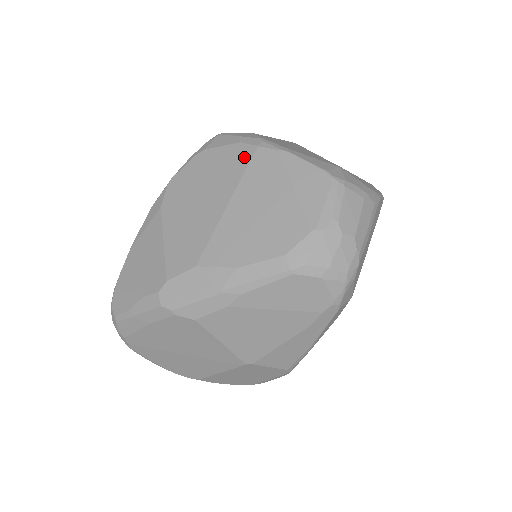
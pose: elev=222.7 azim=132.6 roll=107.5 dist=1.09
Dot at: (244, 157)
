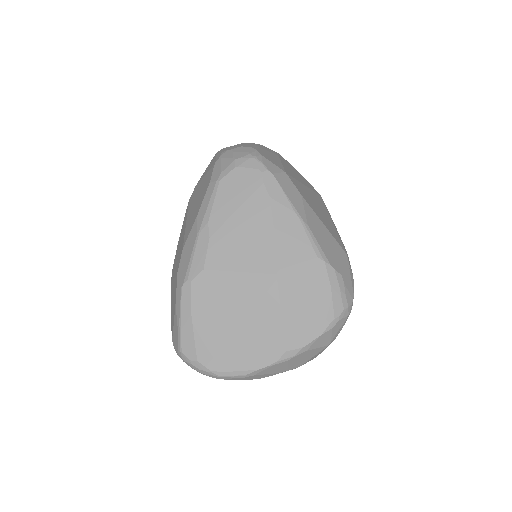
Dot at: occluded
